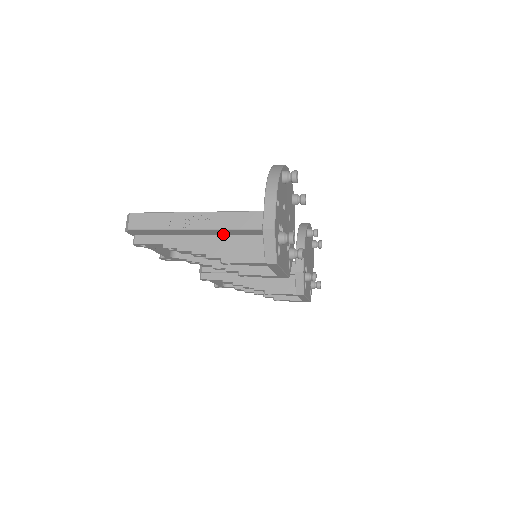
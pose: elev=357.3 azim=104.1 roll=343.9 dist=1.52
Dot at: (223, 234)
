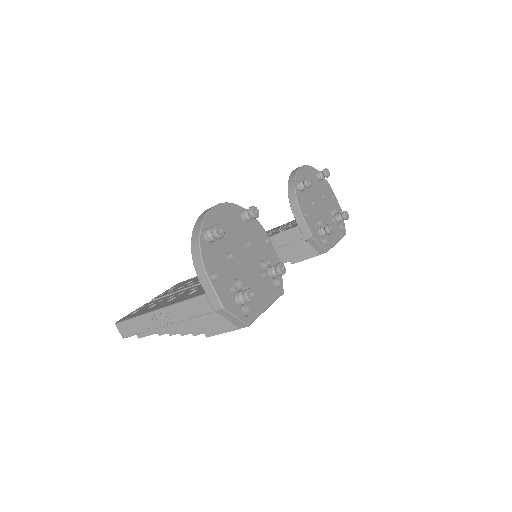
Dot at: occluded
